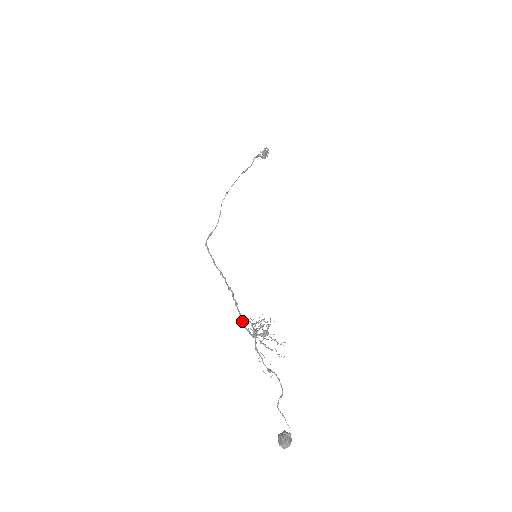
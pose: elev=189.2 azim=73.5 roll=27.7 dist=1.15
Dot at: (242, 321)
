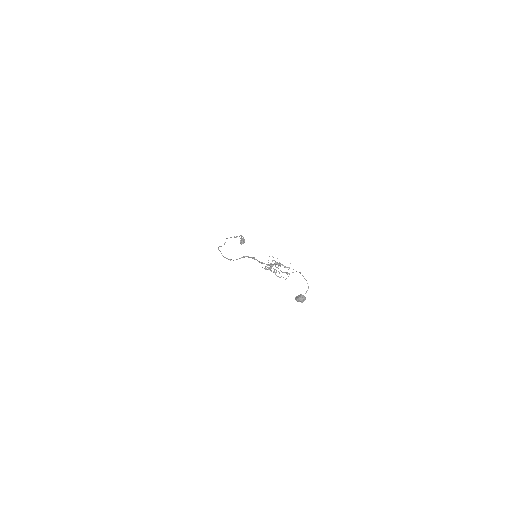
Dot at: (261, 262)
